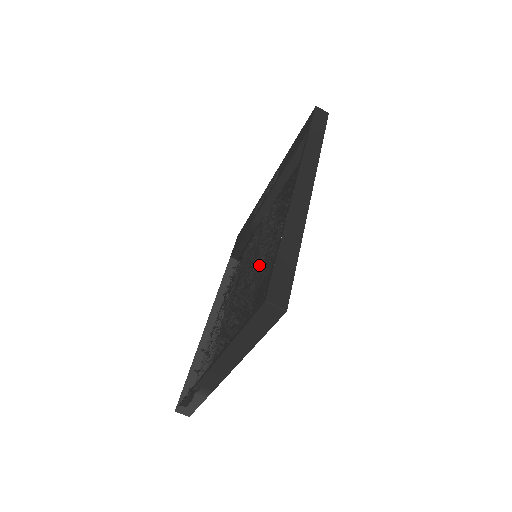
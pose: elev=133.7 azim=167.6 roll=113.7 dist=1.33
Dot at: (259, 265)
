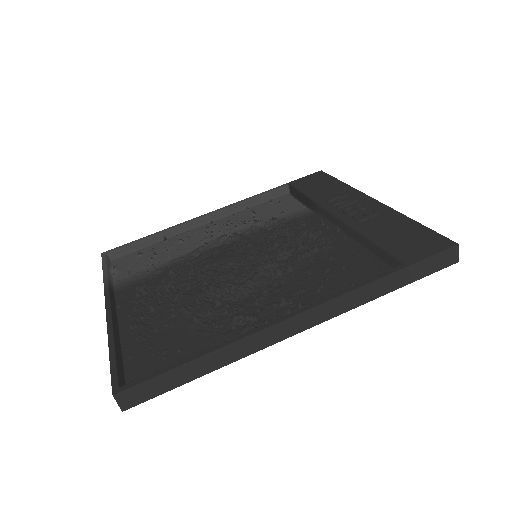
Dot at: (209, 304)
